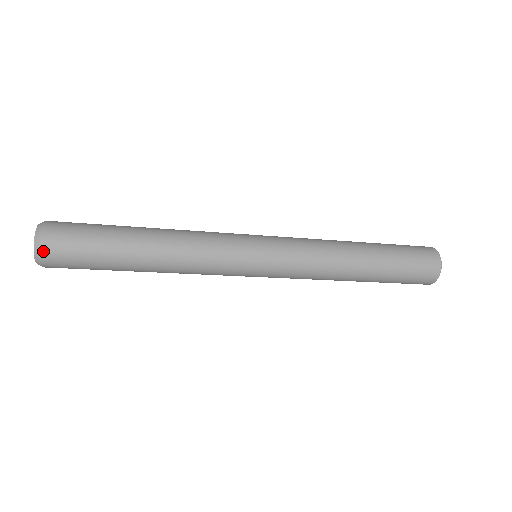
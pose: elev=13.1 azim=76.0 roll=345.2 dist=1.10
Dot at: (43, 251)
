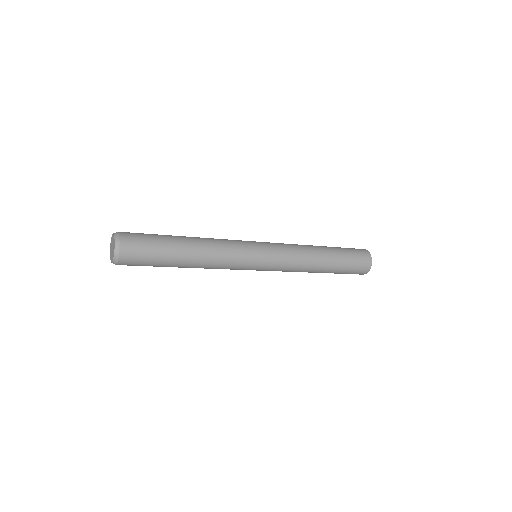
Dot at: (121, 255)
